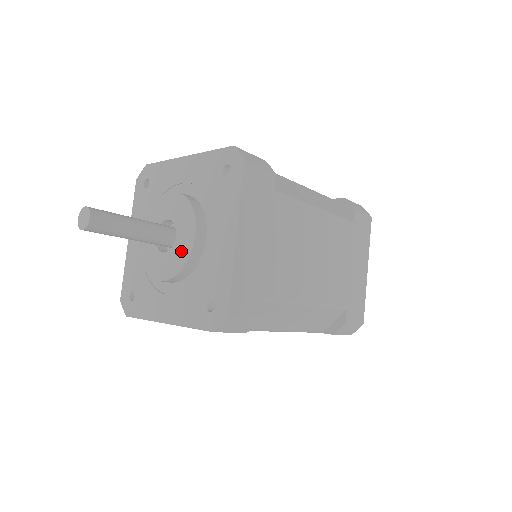
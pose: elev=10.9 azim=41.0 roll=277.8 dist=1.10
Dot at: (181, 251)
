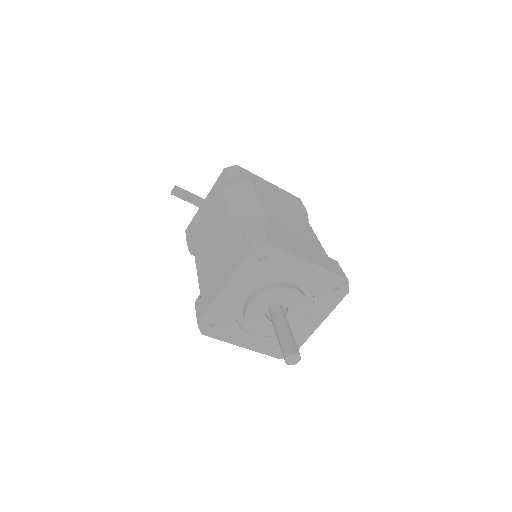
Dot at: occluded
